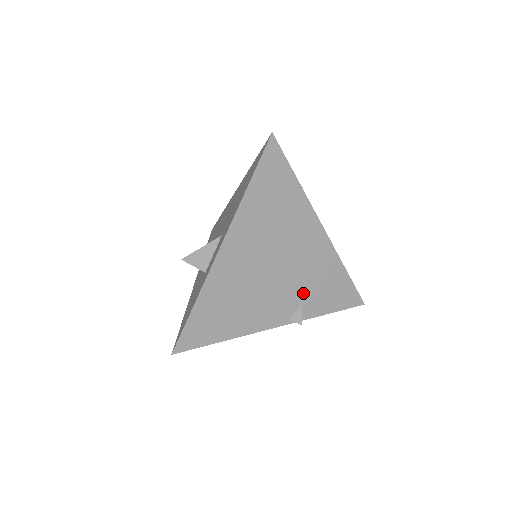
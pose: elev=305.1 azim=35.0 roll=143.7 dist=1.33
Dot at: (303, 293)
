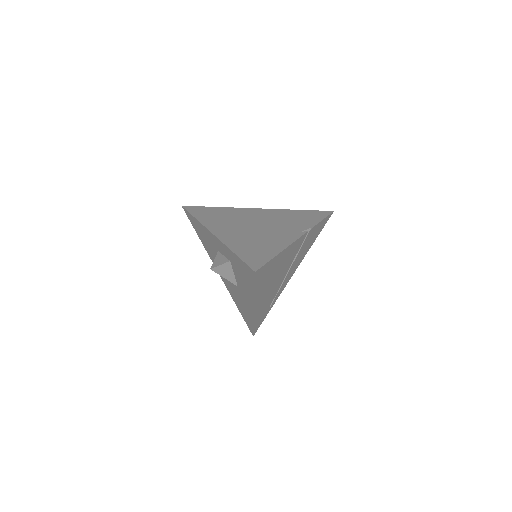
Dot at: (290, 224)
